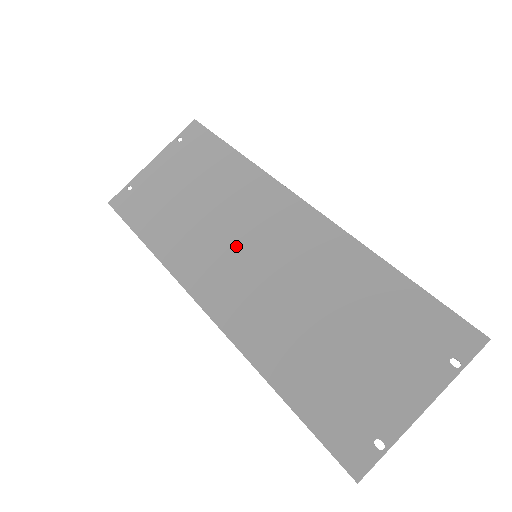
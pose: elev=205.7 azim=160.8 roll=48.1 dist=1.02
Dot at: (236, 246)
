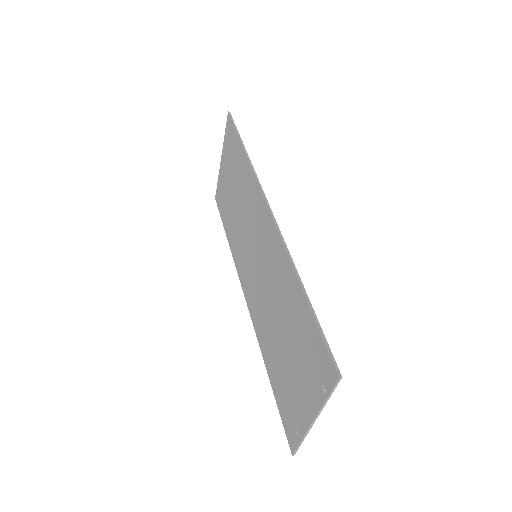
Dot at: (249, 246)
